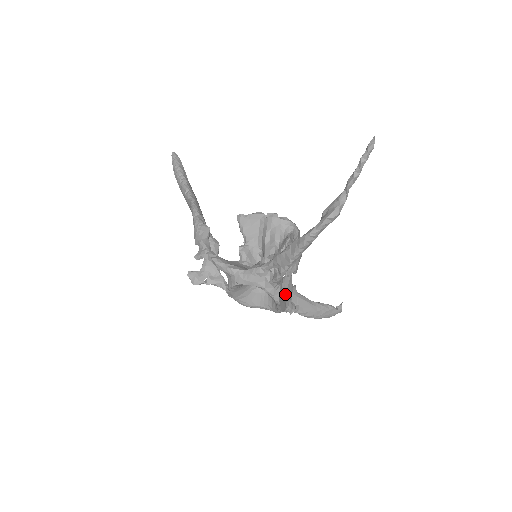
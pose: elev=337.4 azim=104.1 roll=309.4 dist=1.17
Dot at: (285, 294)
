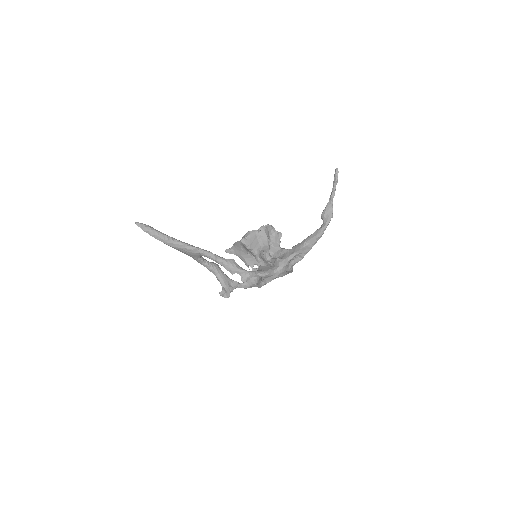
Dot at: occluded
